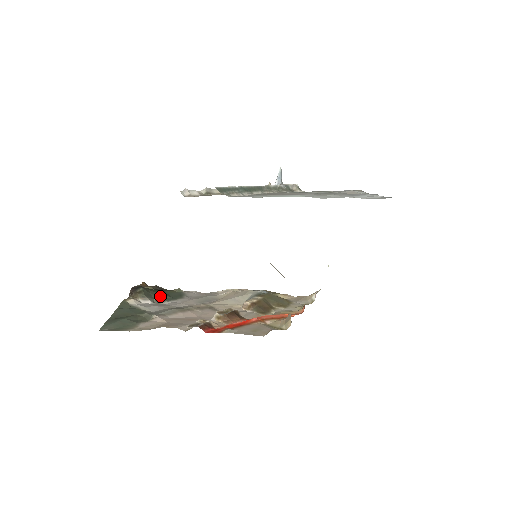
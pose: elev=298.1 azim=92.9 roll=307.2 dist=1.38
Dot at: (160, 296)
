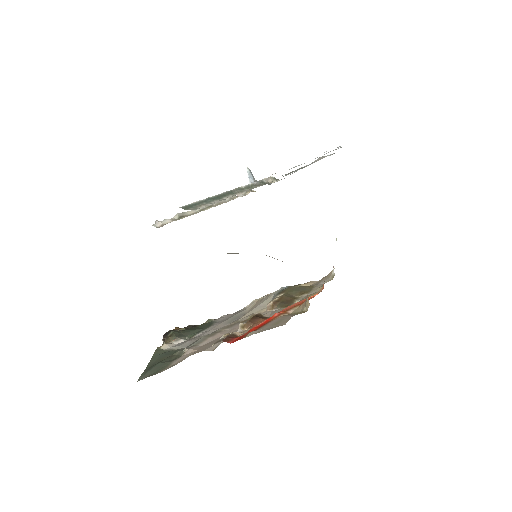
Dot at: (191, 332)
